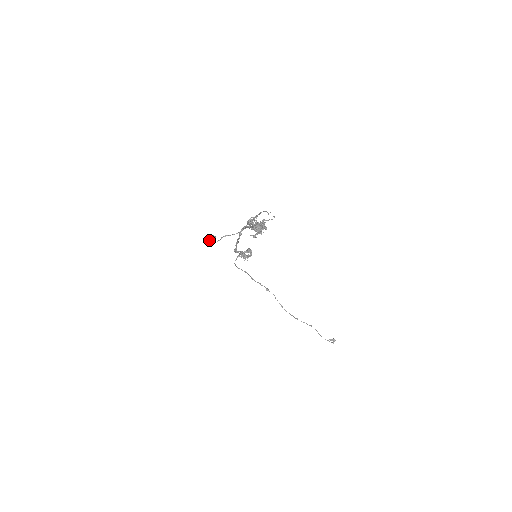
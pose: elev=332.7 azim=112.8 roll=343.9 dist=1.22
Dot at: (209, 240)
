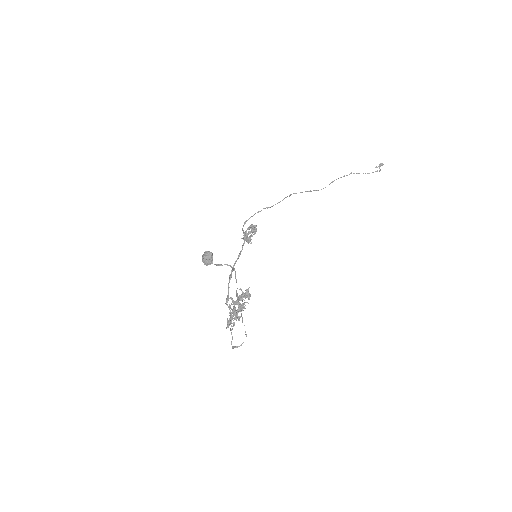
Dot at: (206, 264)
